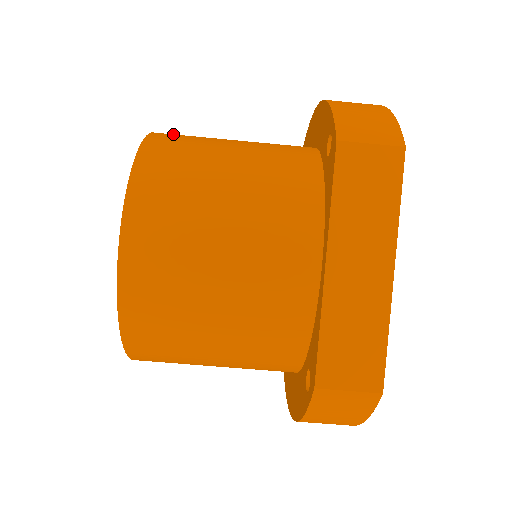
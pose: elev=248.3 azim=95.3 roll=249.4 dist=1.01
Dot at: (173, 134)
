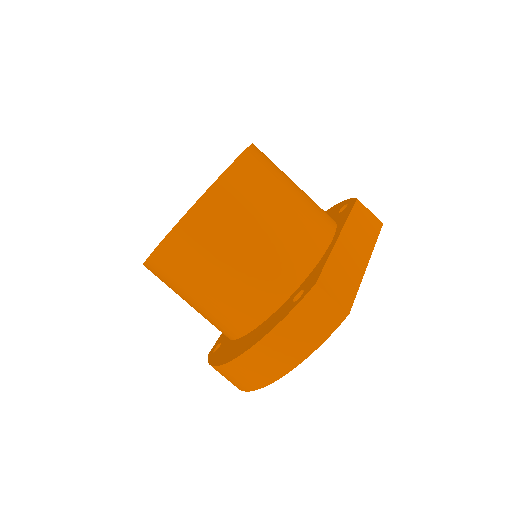
Dot at: occluded
